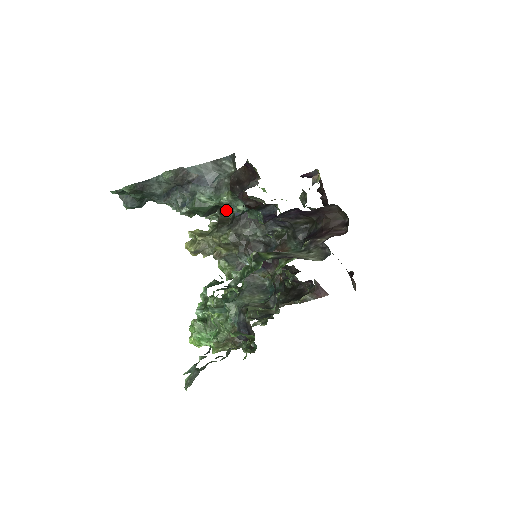
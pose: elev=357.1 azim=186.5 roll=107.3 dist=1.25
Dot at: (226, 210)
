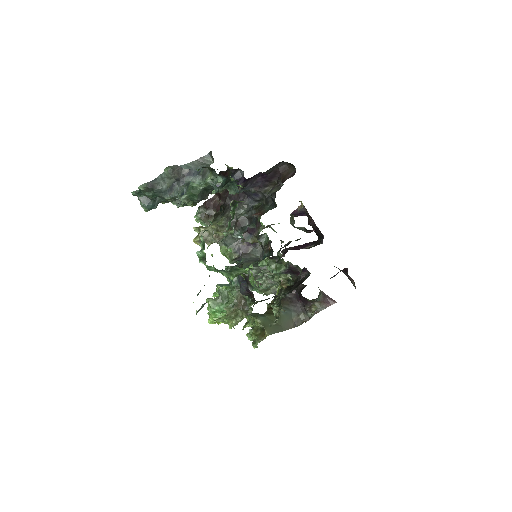
Dot at: (220, 211)
